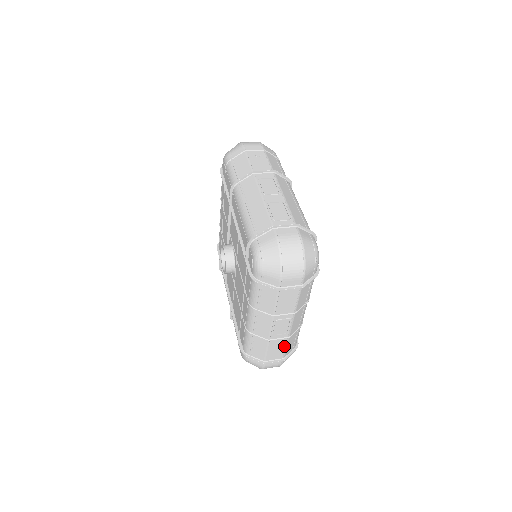
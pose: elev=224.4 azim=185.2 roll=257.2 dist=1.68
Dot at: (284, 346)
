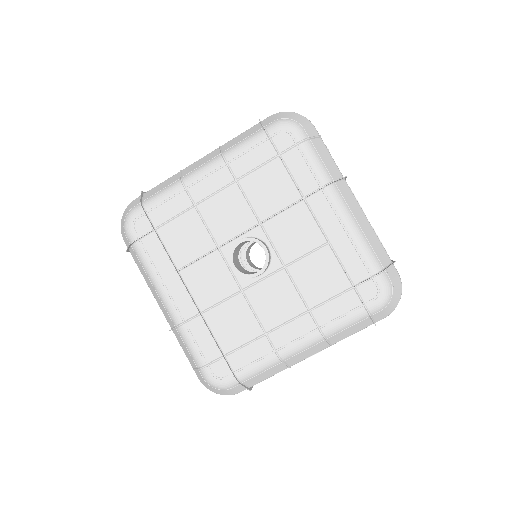
Dot at: occluded
